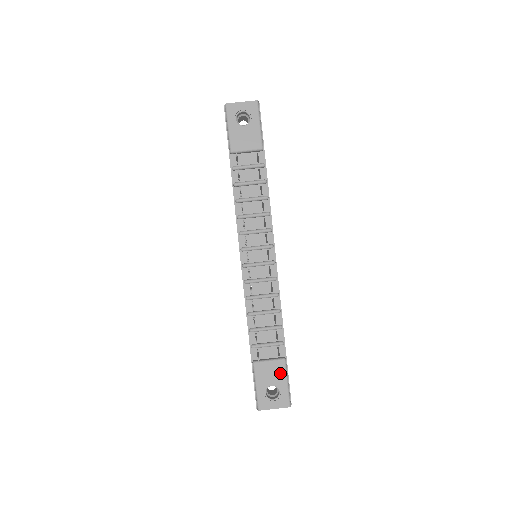
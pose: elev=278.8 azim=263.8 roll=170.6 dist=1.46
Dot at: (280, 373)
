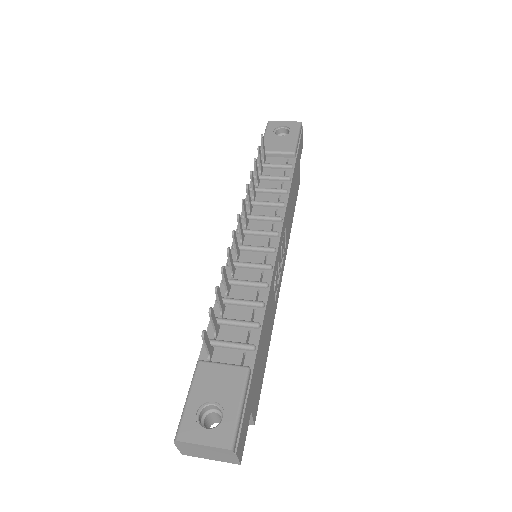
Dot at: (234, 386)
